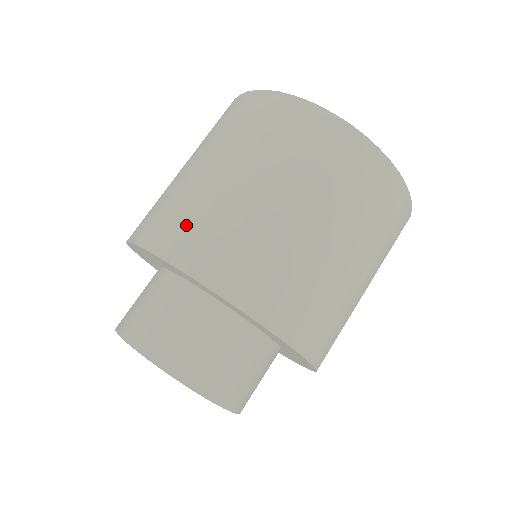
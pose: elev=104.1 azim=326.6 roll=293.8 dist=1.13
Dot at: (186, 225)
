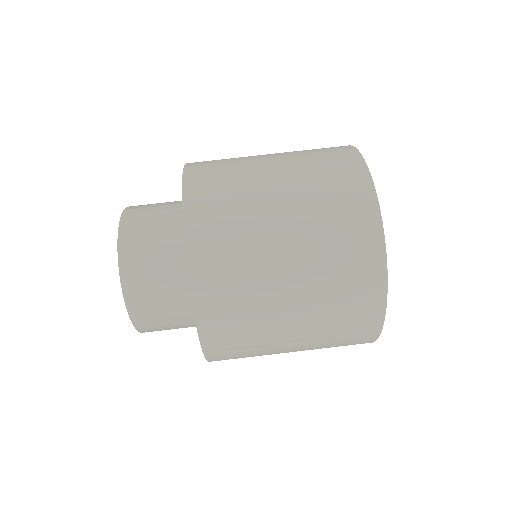
Dot at: (224, 260)
